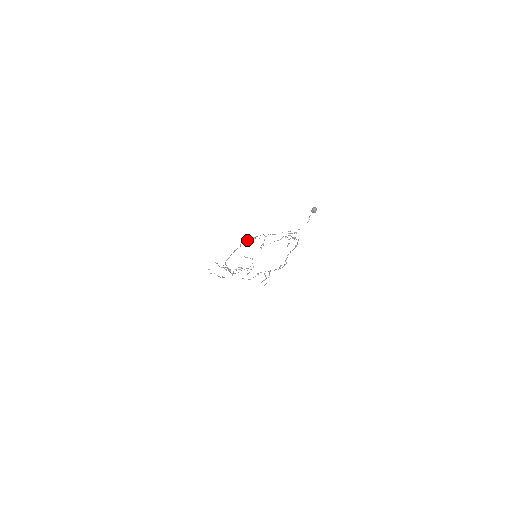
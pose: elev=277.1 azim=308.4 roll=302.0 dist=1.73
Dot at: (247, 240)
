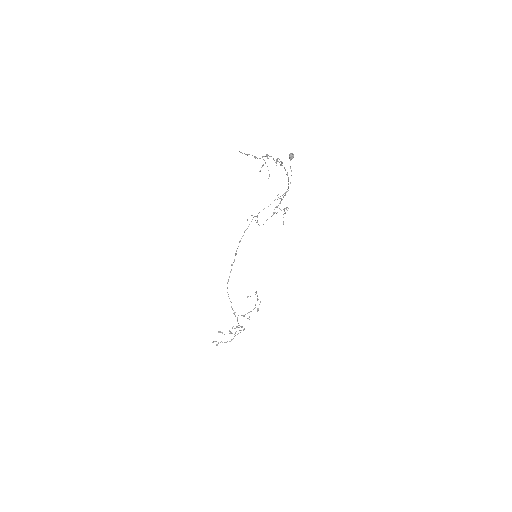
Dot at: occluded
